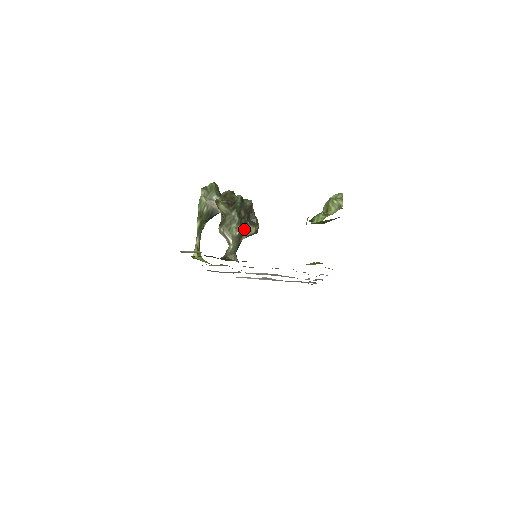
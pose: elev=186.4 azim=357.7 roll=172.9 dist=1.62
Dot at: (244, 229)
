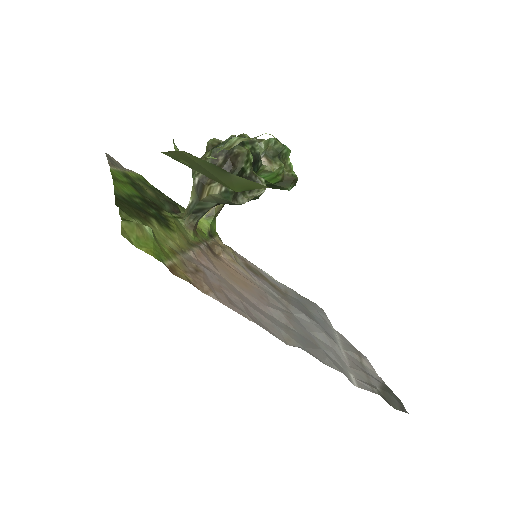
Dot at: (208, 181)
